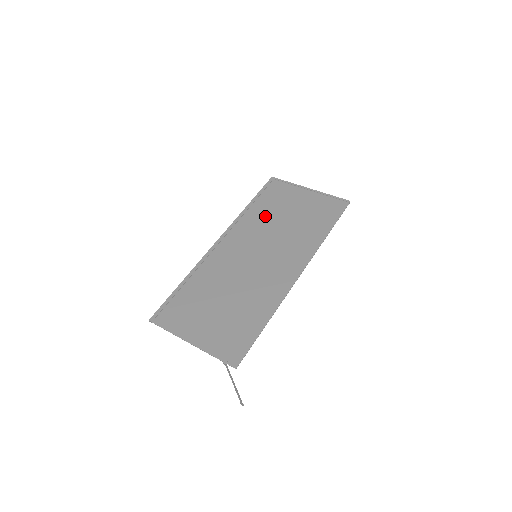
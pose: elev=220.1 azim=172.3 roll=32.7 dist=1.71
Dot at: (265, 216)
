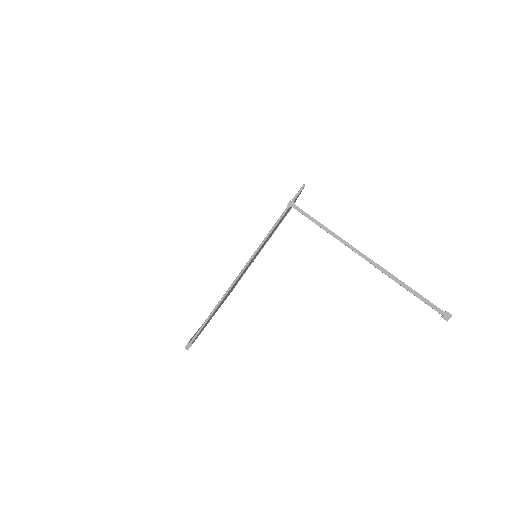
Dot at: occluded
